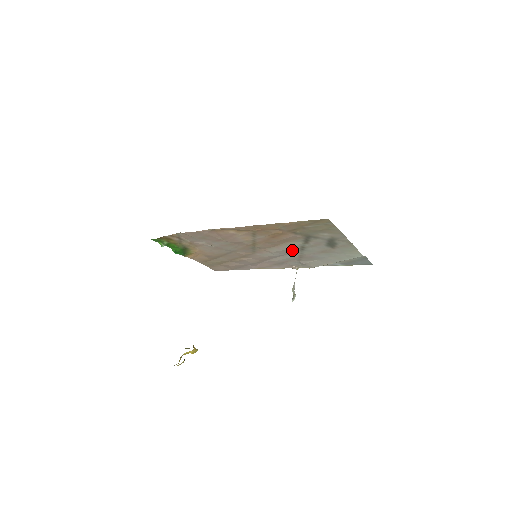
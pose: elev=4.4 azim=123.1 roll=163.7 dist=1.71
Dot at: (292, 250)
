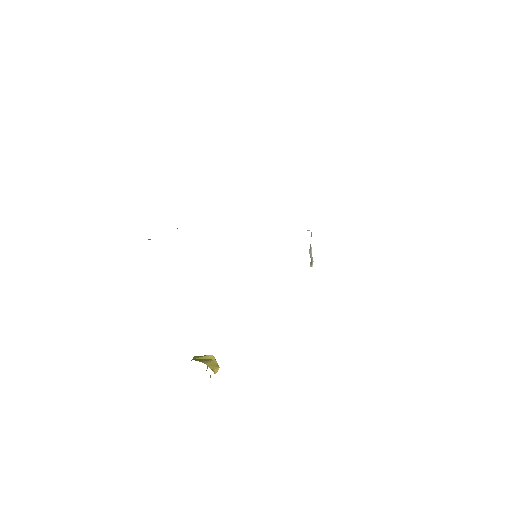
Dot at: occluded
